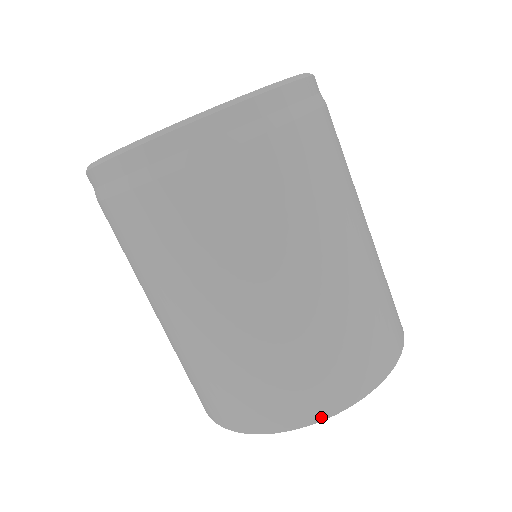
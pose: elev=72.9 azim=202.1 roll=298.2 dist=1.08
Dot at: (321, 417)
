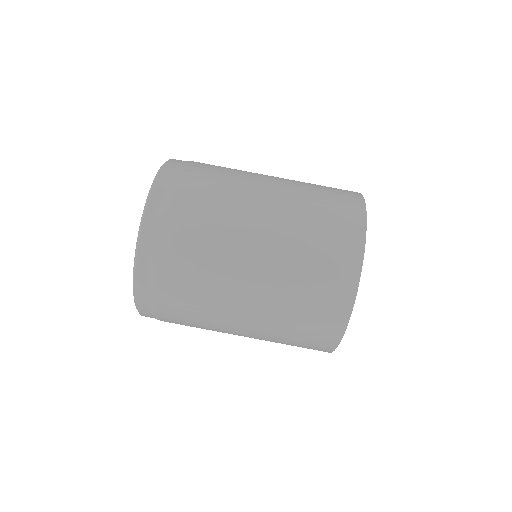
Dot at: (357, 276)
